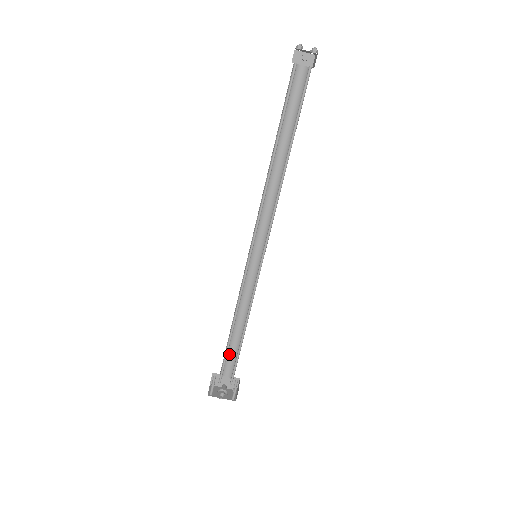
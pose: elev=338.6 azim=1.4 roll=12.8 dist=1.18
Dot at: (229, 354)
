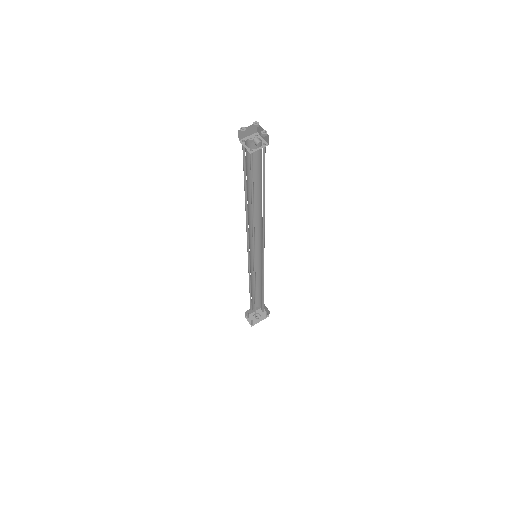
Dot at: (253, 300)
